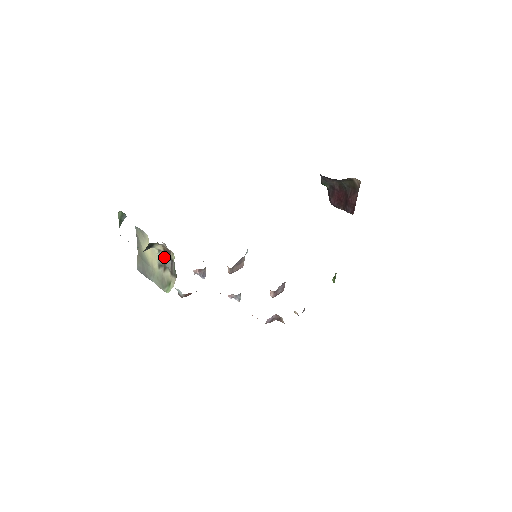
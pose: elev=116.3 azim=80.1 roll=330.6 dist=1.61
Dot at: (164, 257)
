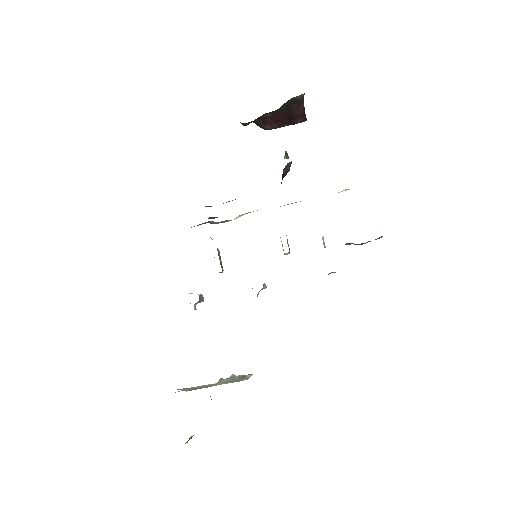
Dot at: occluded
